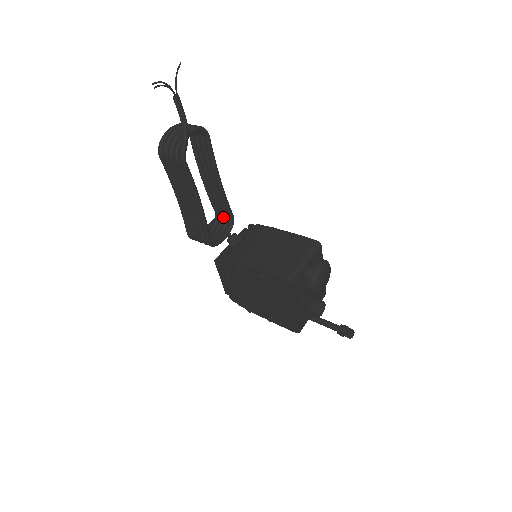
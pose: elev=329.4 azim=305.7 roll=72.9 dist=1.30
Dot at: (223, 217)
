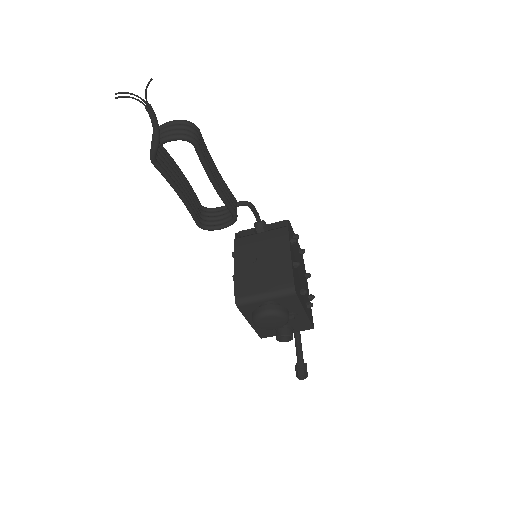
Dot at: occluded
